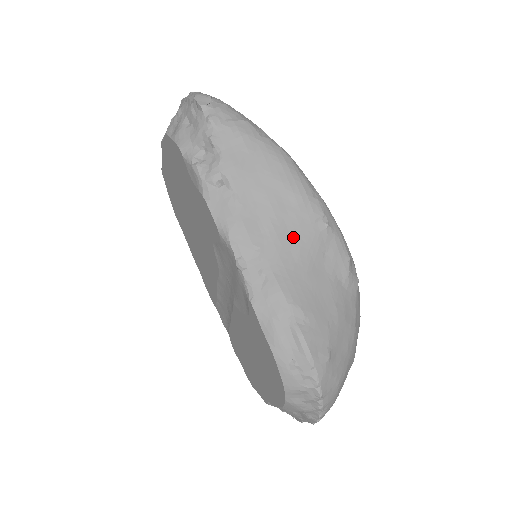
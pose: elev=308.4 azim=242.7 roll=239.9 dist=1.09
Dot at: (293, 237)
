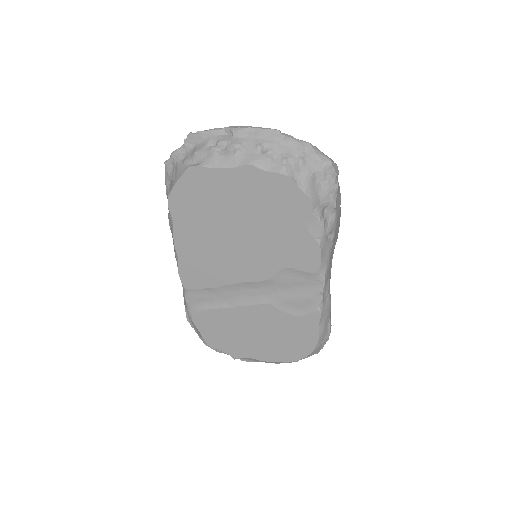
Dot at: occluded
